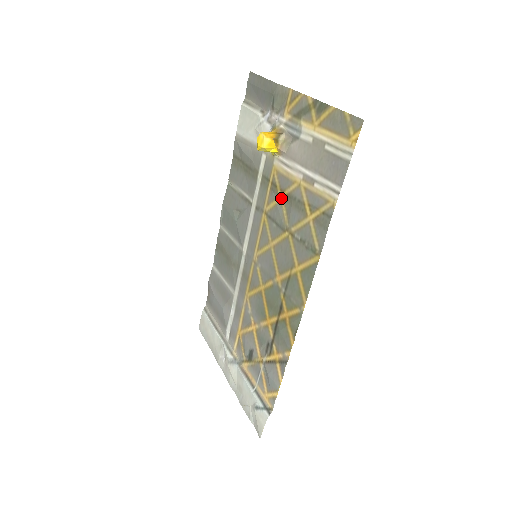
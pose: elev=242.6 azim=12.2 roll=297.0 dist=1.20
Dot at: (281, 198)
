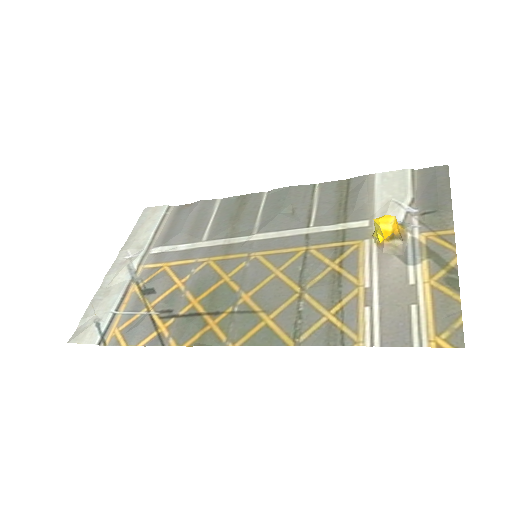
Dot at: (332, 266)
